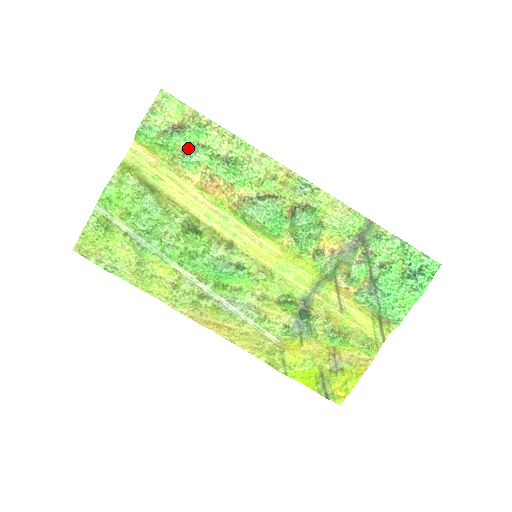
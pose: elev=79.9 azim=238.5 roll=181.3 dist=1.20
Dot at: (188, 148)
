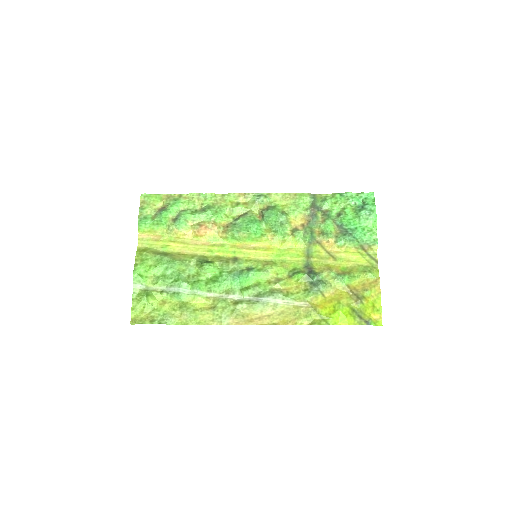
Dot at: (175, 217)
